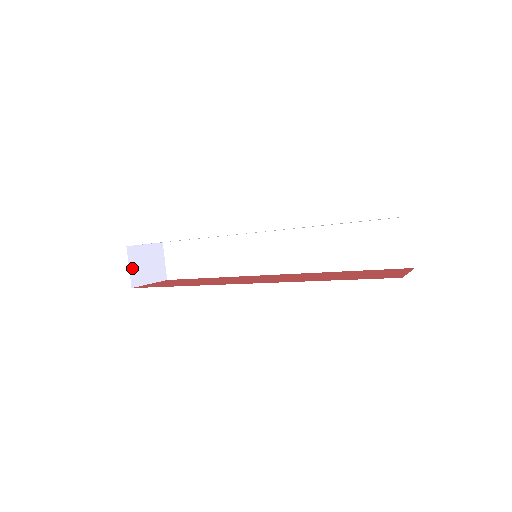
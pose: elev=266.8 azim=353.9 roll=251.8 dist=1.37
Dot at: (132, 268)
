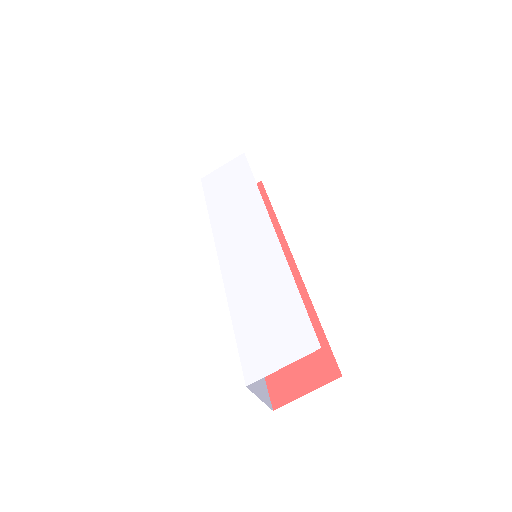
Dot at: occluded
